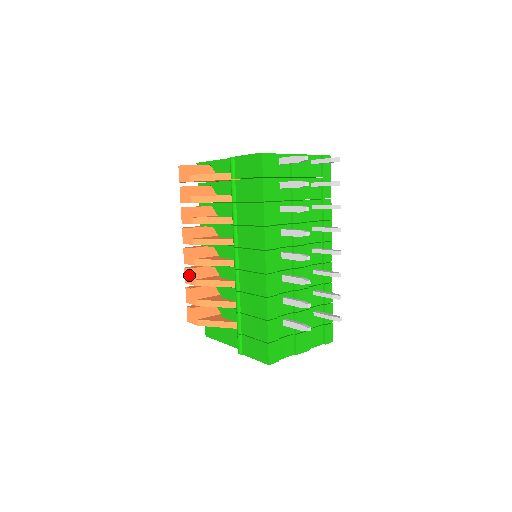
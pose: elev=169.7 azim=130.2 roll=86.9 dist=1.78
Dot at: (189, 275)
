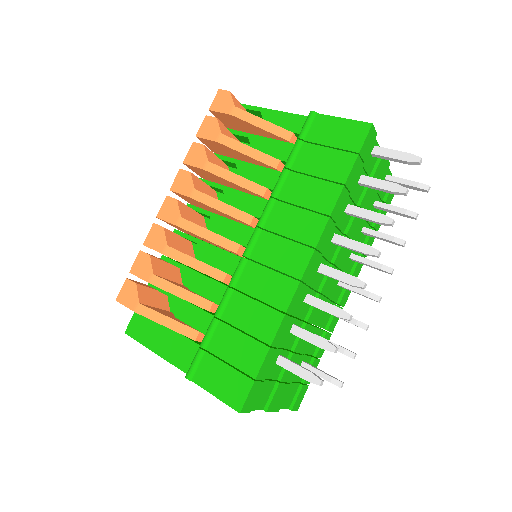
Dot at: (158, 235)
